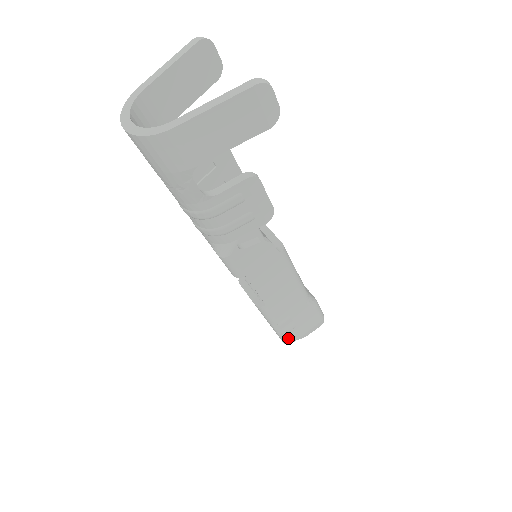
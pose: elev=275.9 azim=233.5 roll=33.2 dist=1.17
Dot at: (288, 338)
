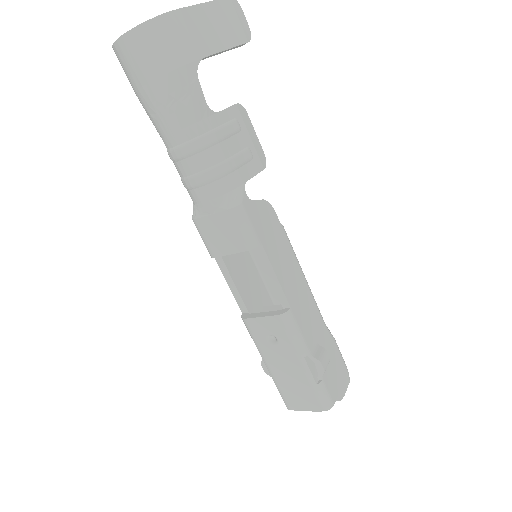
Dot at: (327, 391)
